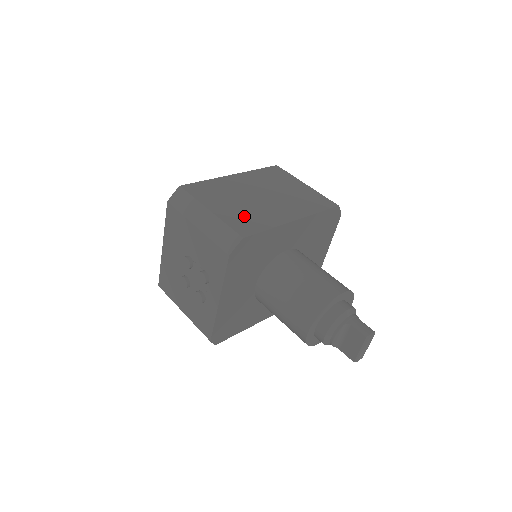
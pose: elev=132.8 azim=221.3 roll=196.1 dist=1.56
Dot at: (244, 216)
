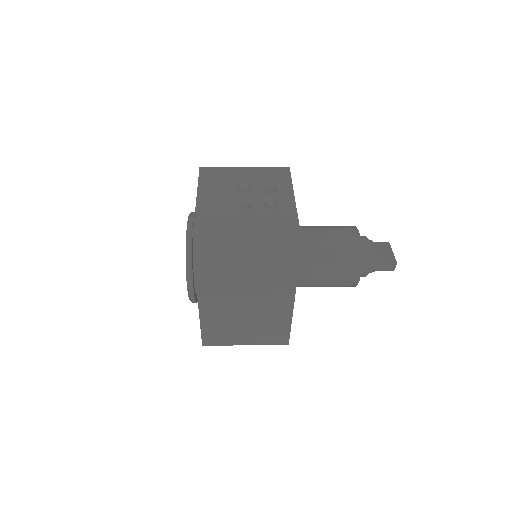
Dot at: occluded
